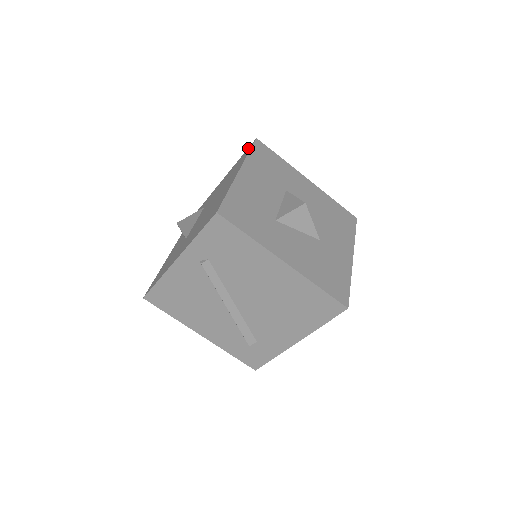
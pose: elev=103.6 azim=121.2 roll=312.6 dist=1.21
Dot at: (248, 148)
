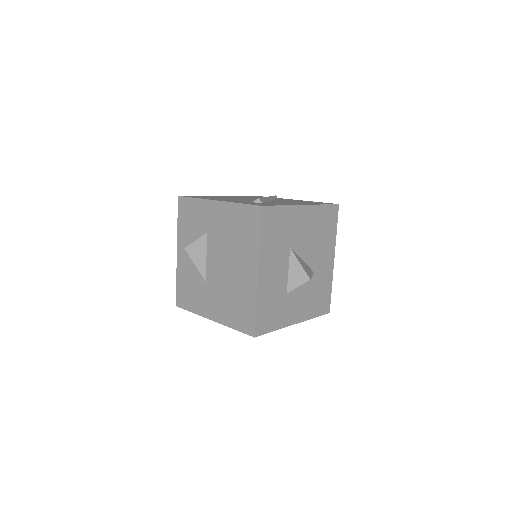
Dot at: (252, 210)
